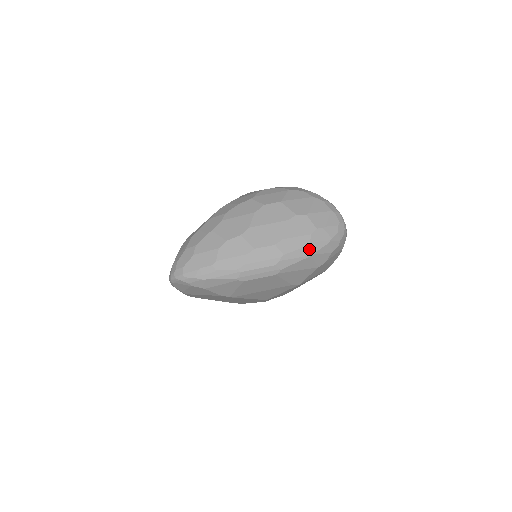
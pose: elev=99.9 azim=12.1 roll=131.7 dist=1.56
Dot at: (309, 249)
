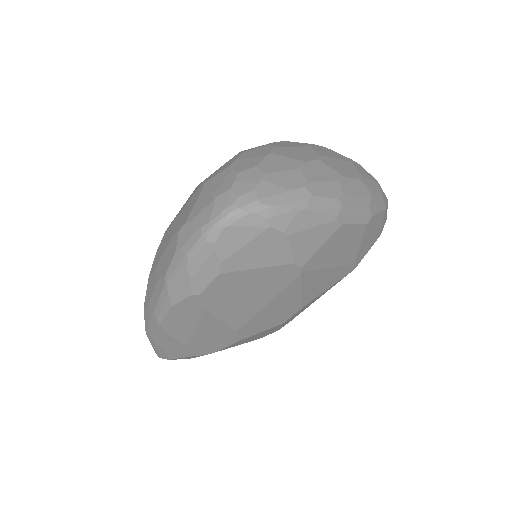
Dot at: (383, 199)
